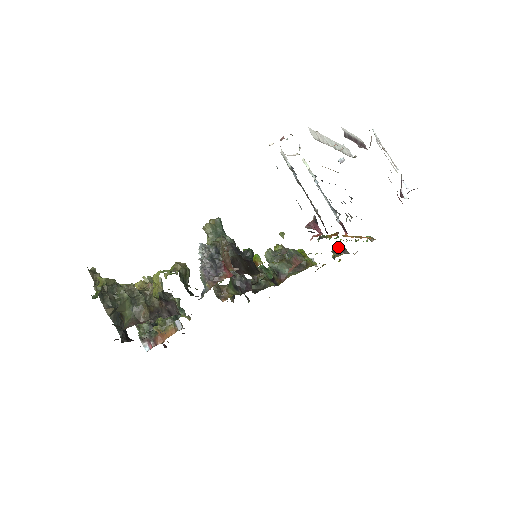
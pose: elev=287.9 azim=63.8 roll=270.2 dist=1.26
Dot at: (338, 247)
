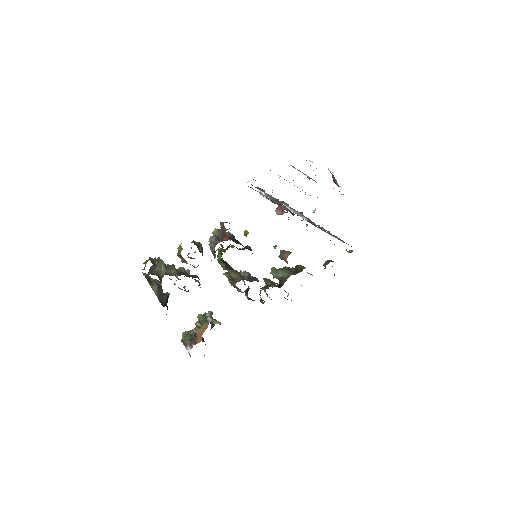
Dot at: (327, 261)
